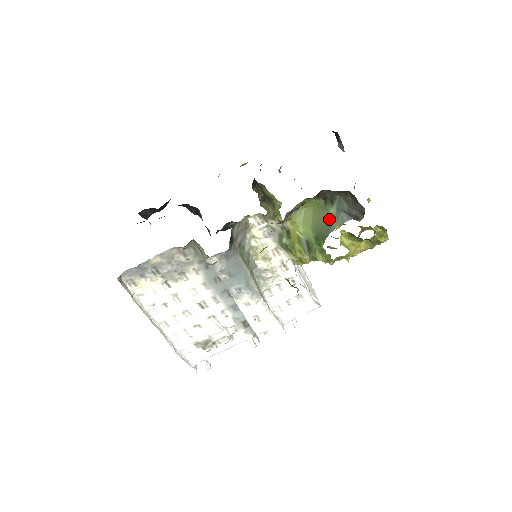
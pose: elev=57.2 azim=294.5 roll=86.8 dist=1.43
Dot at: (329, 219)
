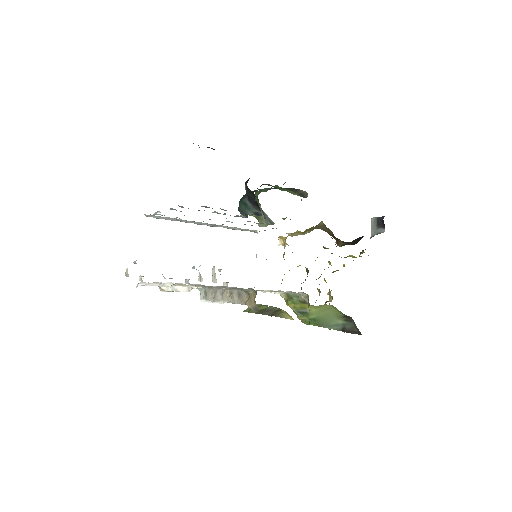
Dot at: (333, 322)
